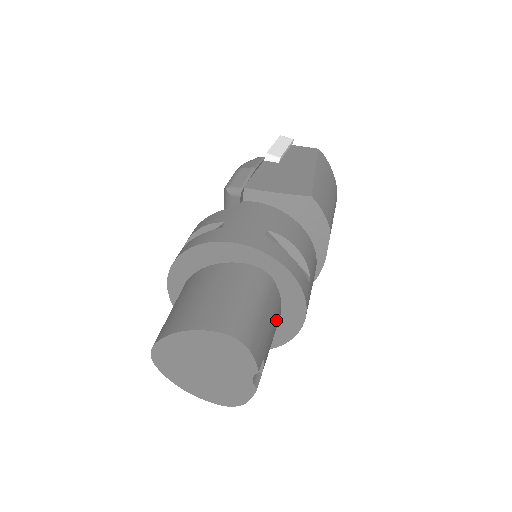
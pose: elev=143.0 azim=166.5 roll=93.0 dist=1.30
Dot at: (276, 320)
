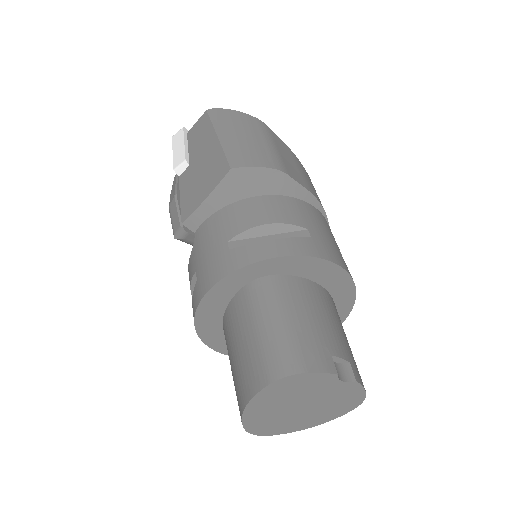
Dot at: (316, 301)
